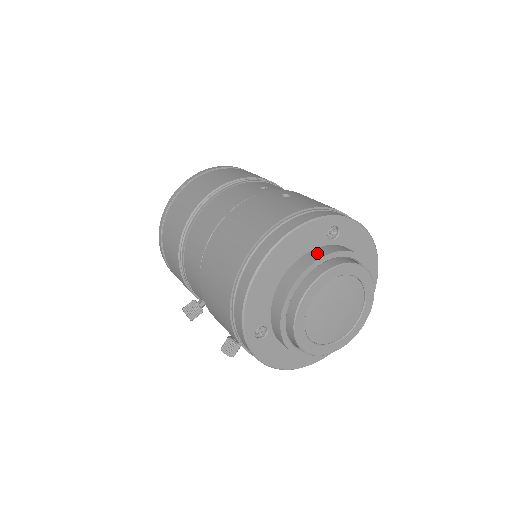
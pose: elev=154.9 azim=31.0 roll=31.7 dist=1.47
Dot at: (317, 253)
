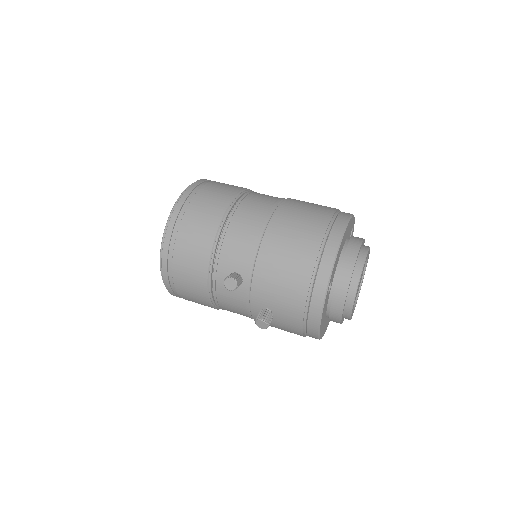
Dot at: (358, 237)
